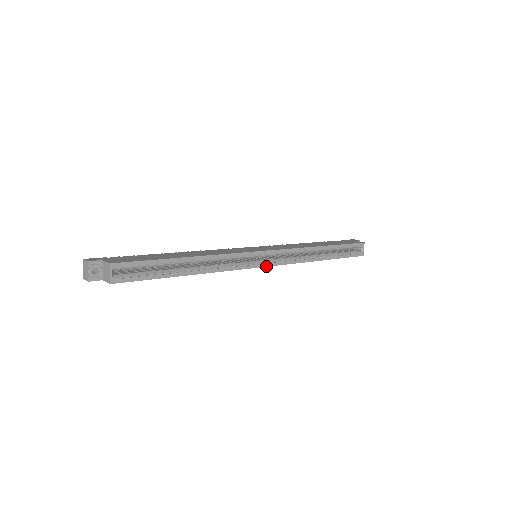
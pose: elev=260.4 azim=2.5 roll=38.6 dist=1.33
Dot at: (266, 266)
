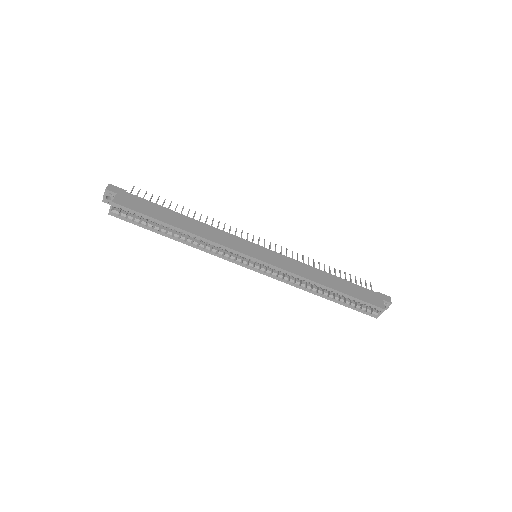
Dot at: (254, 270)
